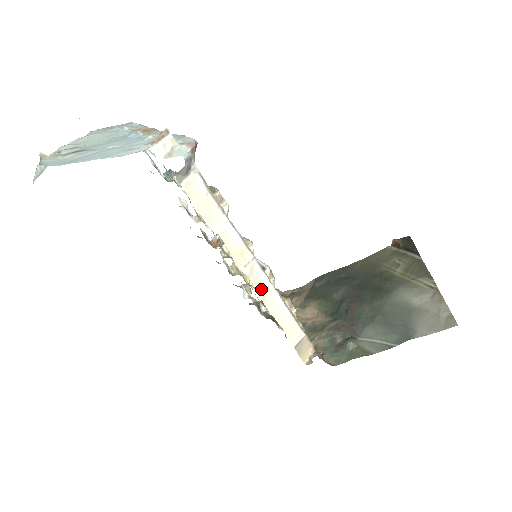
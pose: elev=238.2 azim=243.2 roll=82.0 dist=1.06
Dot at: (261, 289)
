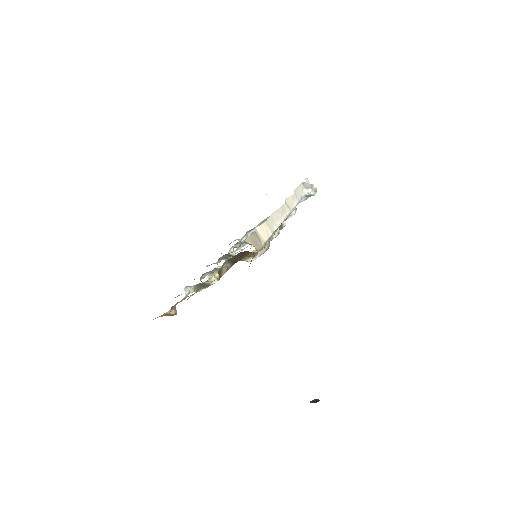
Dot at: (280, 212)
